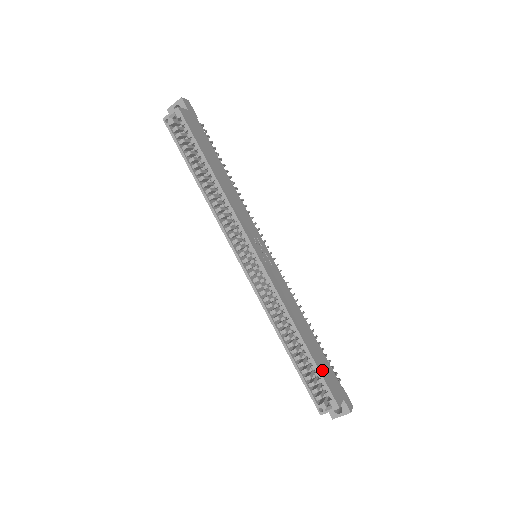
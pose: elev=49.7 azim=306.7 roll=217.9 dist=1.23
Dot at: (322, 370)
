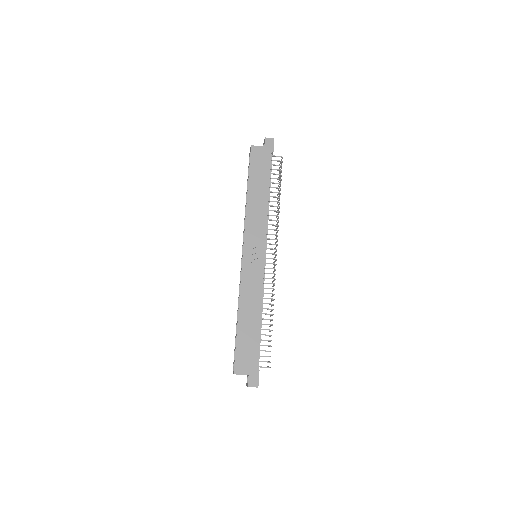
Dot at: (241, 346)
